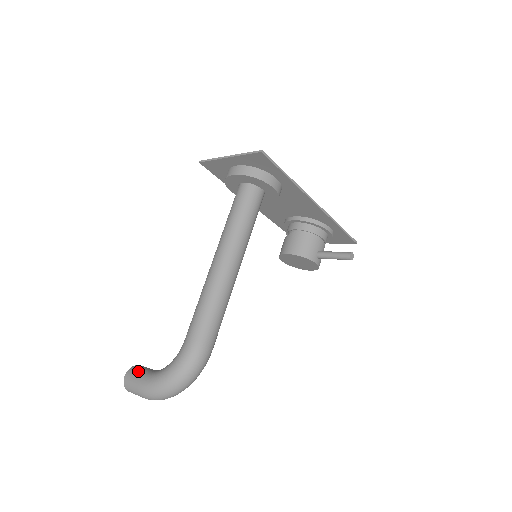
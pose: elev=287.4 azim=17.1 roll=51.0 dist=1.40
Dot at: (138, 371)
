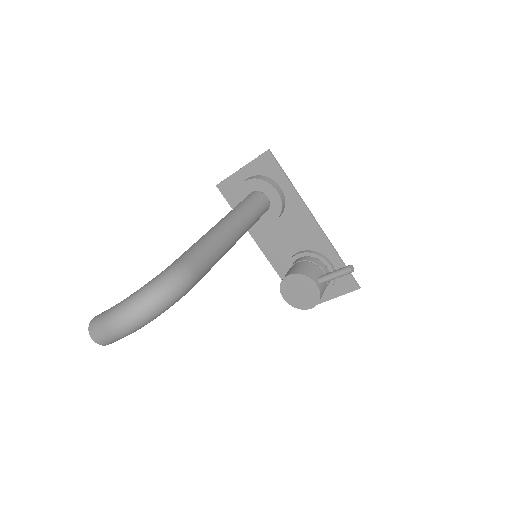
Dot at: occluded
